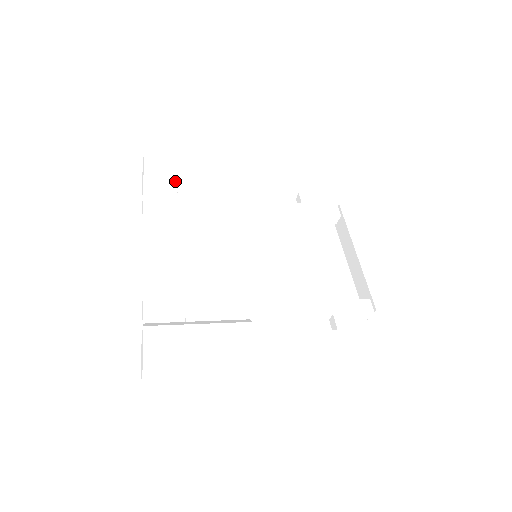
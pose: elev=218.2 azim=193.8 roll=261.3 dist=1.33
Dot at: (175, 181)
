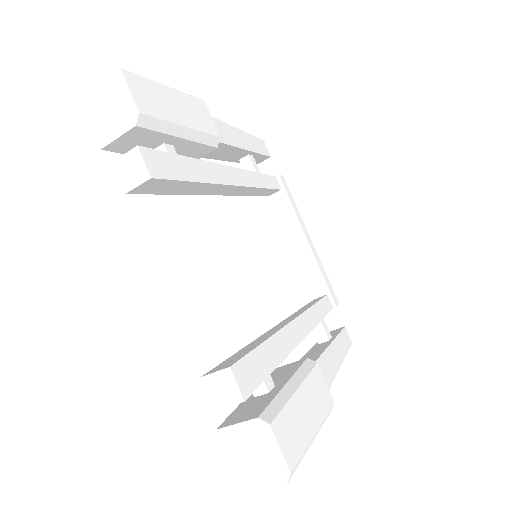
Dot at: (172, 130)
